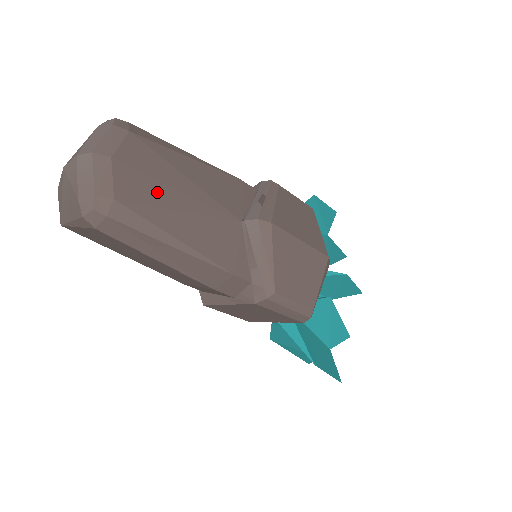
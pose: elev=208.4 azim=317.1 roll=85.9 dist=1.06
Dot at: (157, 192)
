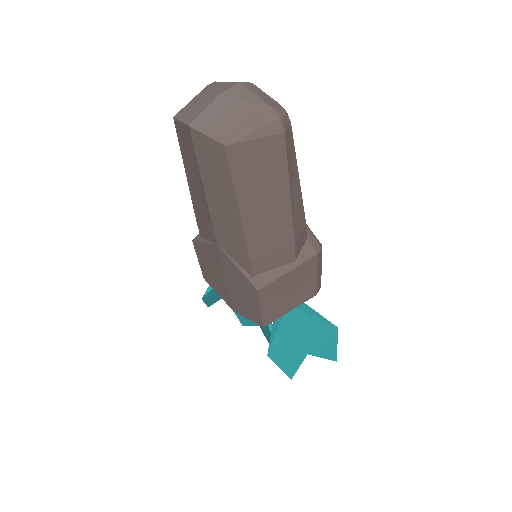
Dot at: occluded
